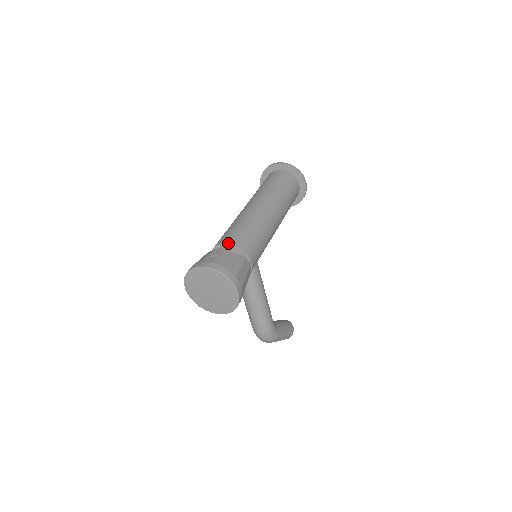
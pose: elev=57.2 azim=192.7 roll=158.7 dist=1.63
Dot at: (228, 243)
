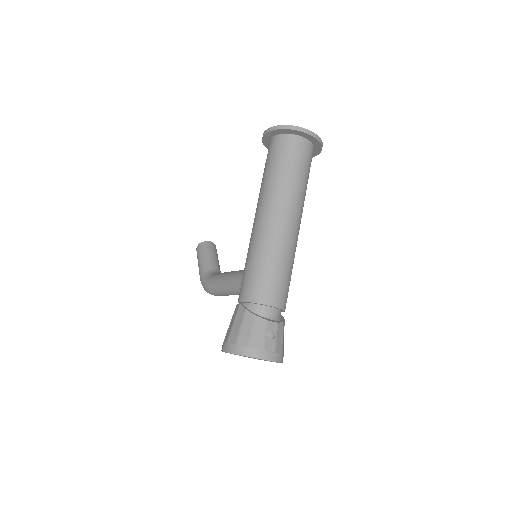
Dot at: (277, 308)
